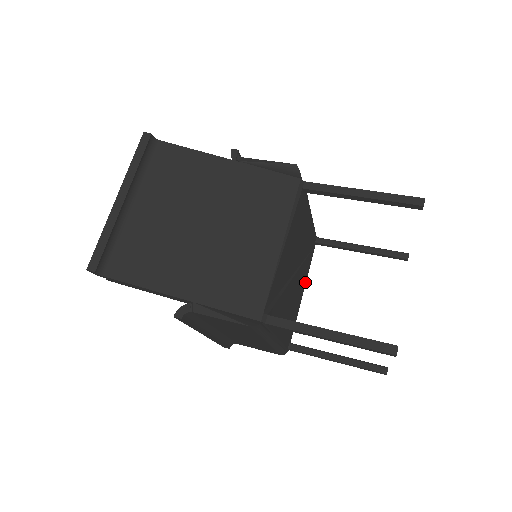
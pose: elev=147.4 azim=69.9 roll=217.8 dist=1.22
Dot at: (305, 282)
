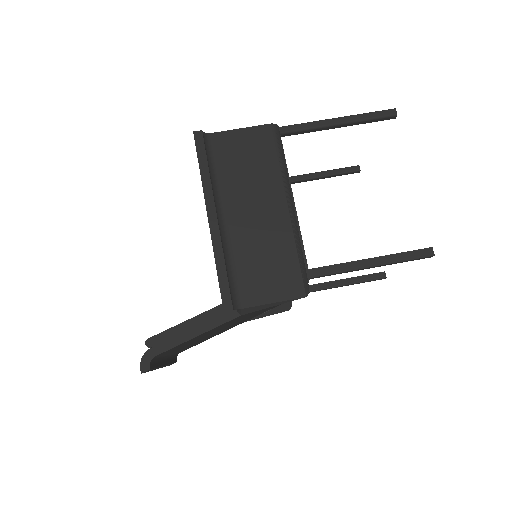
Dot at: occluded
